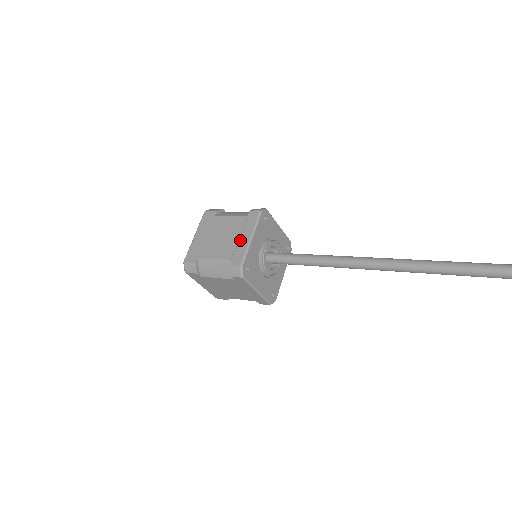
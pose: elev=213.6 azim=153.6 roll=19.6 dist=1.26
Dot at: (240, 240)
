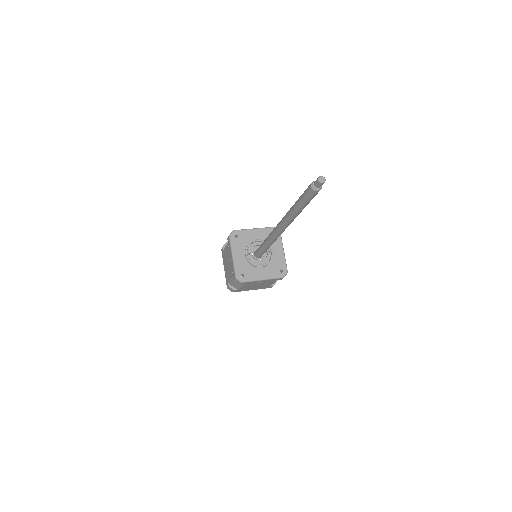
Dot at: (231, 261)
